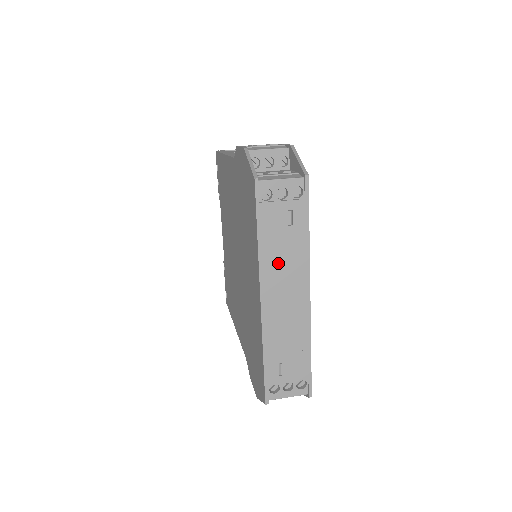
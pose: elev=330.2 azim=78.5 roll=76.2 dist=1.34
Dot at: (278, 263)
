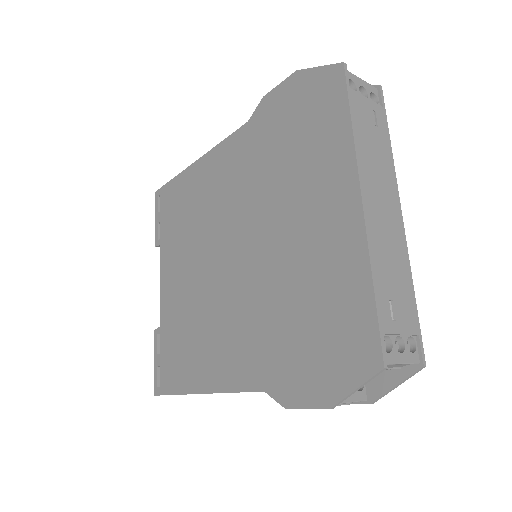
Dot at: (371, 162)
